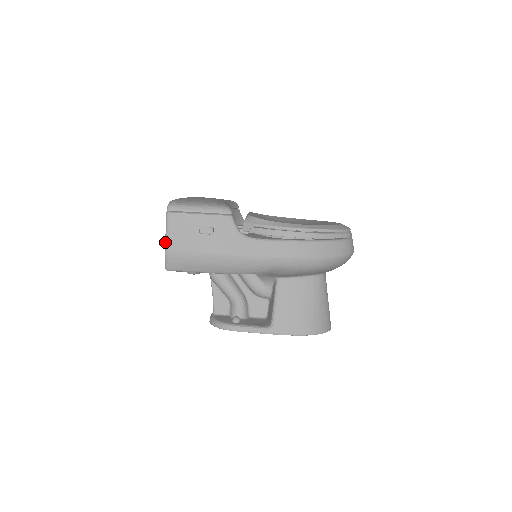
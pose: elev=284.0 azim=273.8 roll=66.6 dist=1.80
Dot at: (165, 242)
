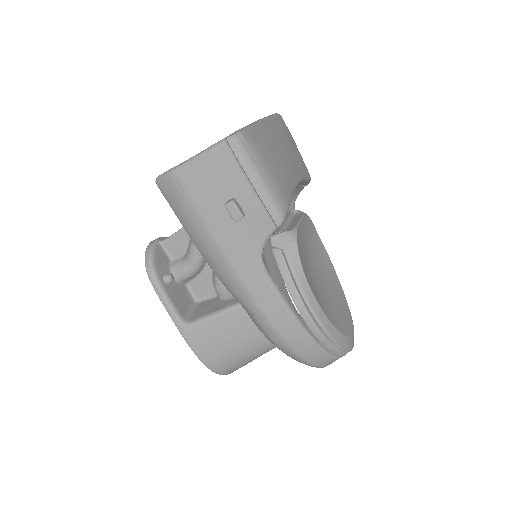
Dot at: (185, 161)
